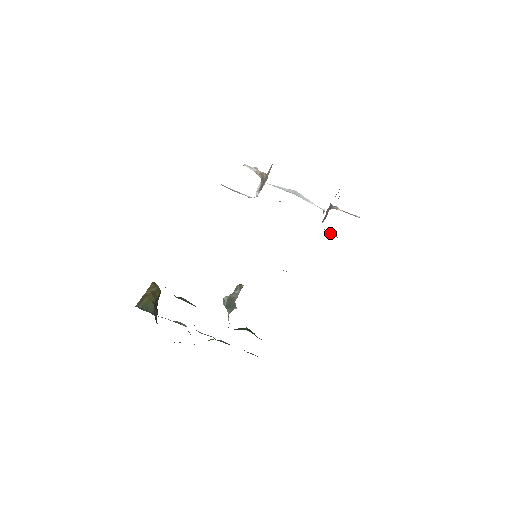
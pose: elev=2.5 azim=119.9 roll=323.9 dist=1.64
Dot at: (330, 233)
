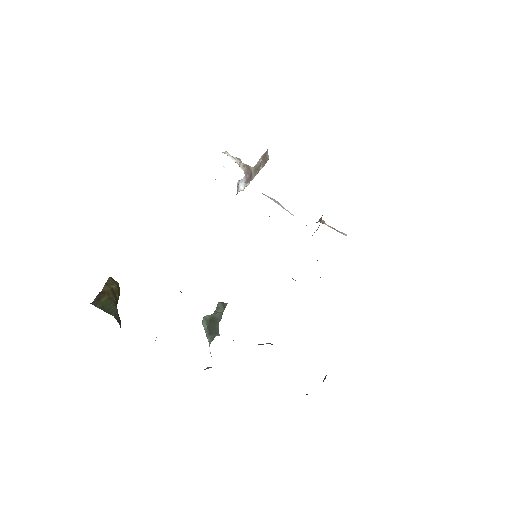
Dot at: occluded
